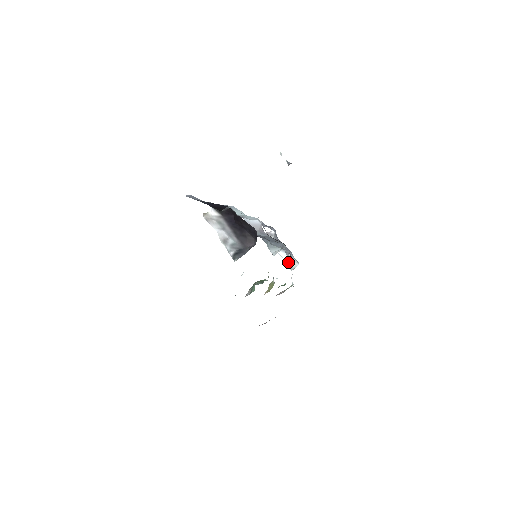
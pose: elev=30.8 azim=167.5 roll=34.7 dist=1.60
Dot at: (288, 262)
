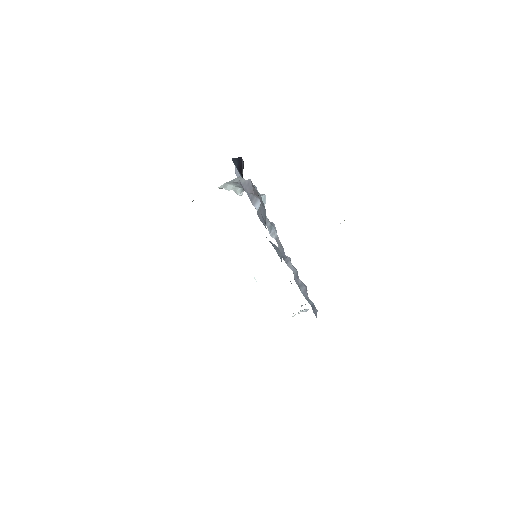
Dot at: occluded
